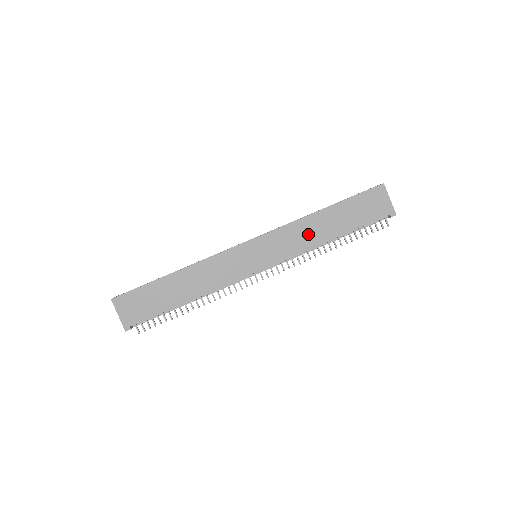
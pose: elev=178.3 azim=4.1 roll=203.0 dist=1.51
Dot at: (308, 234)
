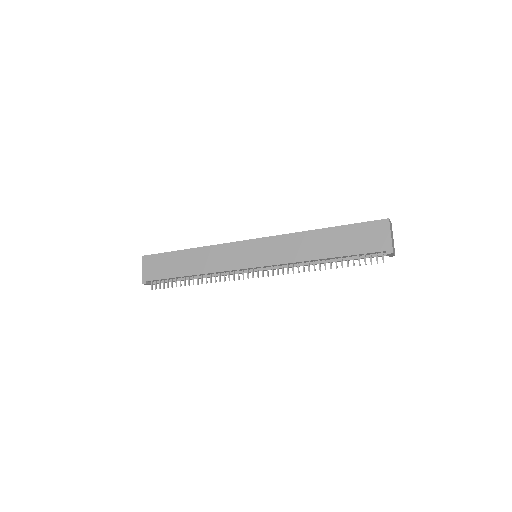
Dot at: (301, 248)
